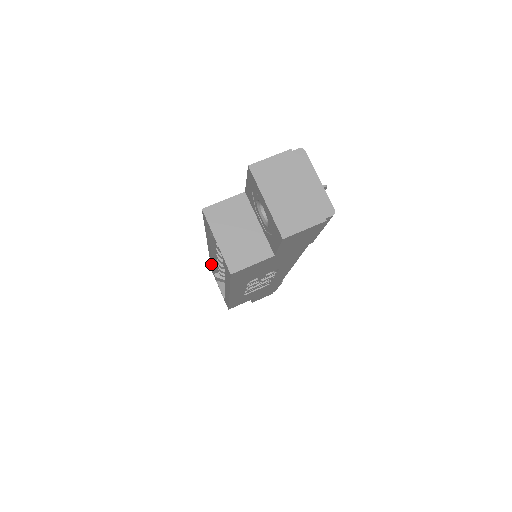
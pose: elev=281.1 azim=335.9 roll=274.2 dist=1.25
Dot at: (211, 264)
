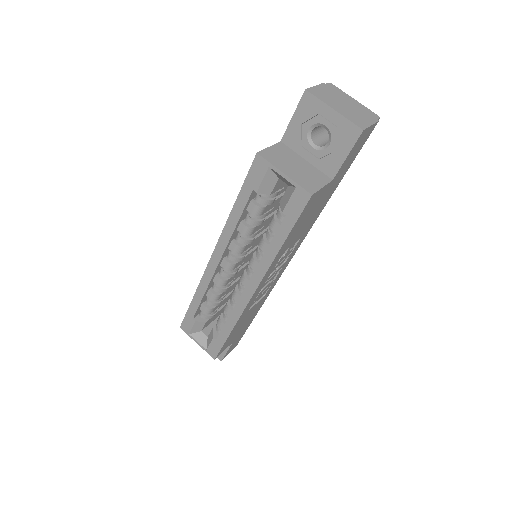
Dot at: (195, 299)
